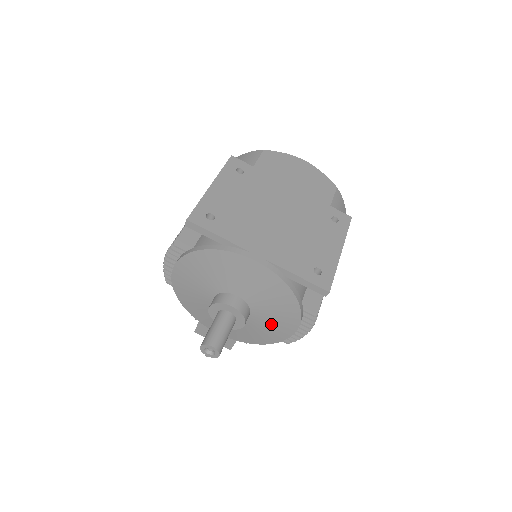
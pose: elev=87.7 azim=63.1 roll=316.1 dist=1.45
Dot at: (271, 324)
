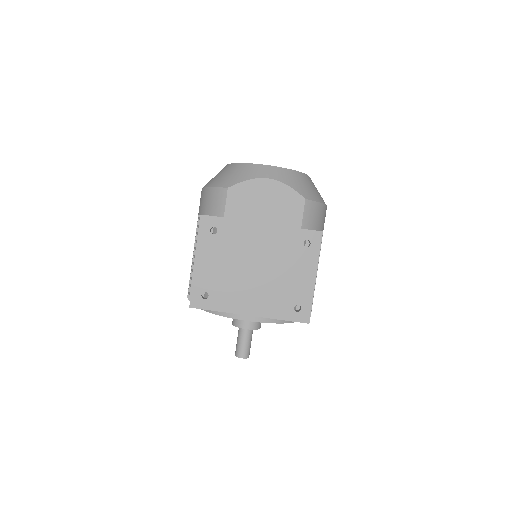
Dot at: occluded
